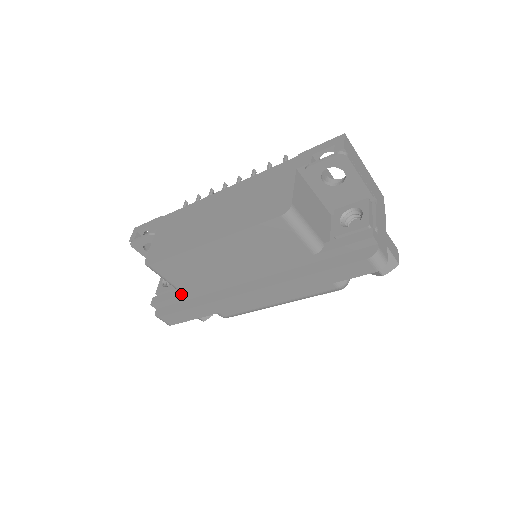
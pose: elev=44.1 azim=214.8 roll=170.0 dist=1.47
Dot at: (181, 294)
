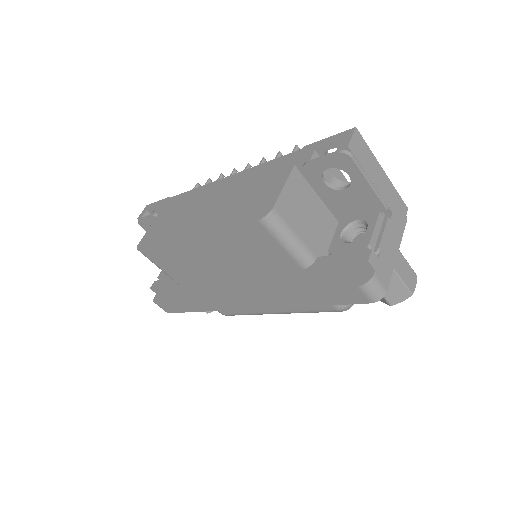
Dot at: (176, 284)
